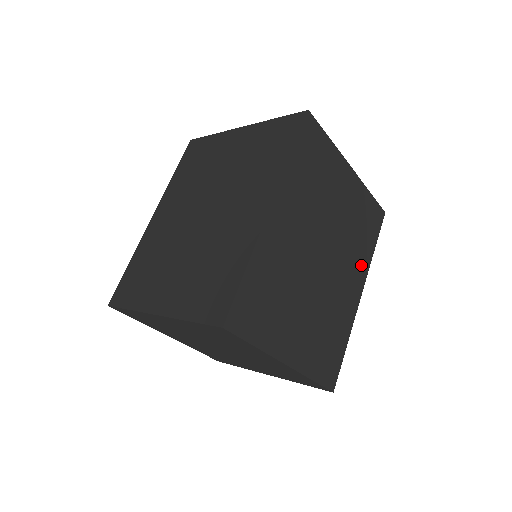
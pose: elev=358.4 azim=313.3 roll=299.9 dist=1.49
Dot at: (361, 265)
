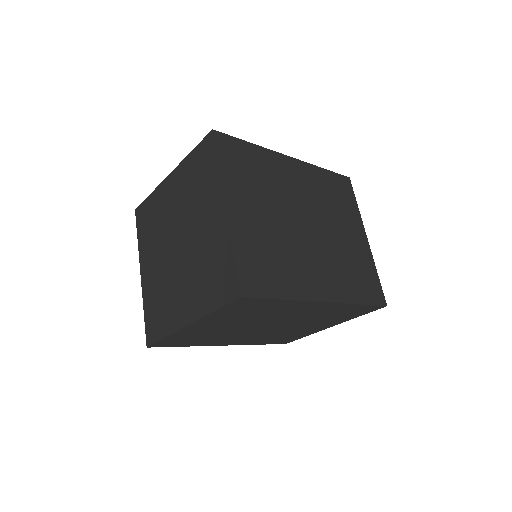
Dot at: (340, 288)
